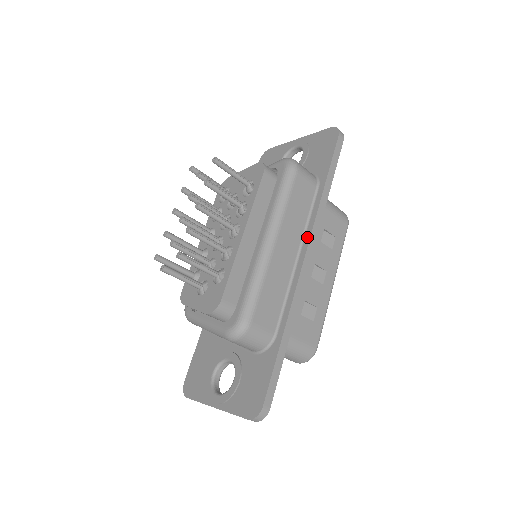
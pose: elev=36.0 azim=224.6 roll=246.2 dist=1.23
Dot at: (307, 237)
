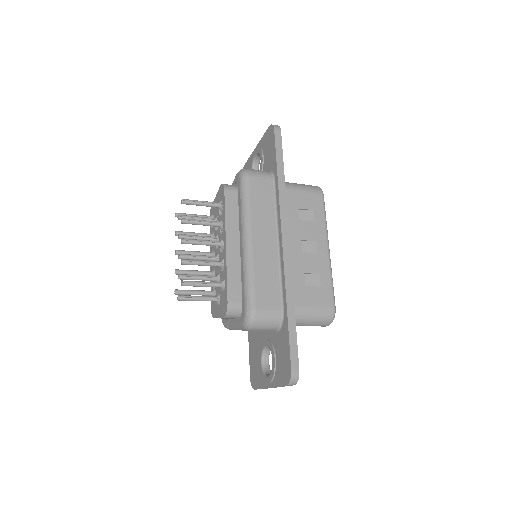
Dot at: (279, 223)
